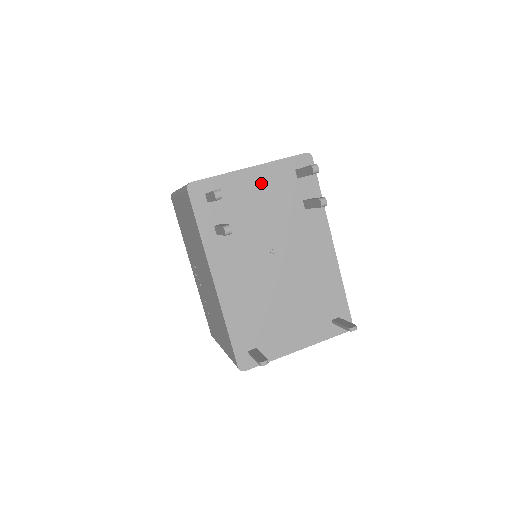
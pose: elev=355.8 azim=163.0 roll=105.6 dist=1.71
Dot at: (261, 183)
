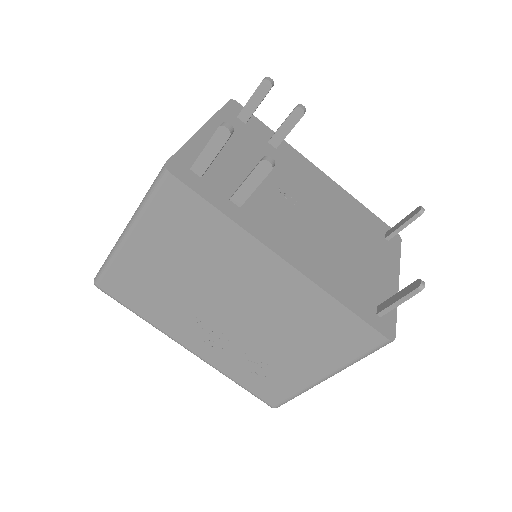
Dot at: occluded
